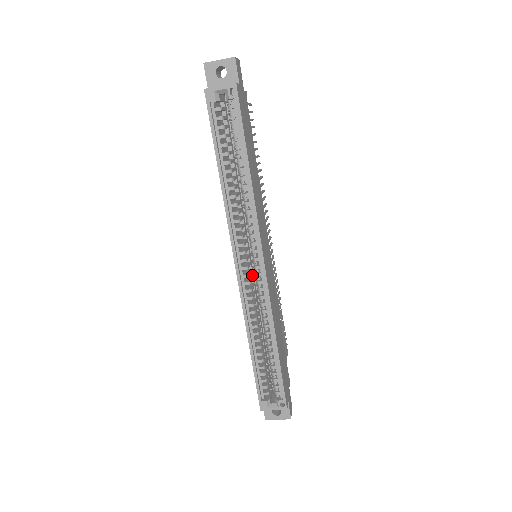
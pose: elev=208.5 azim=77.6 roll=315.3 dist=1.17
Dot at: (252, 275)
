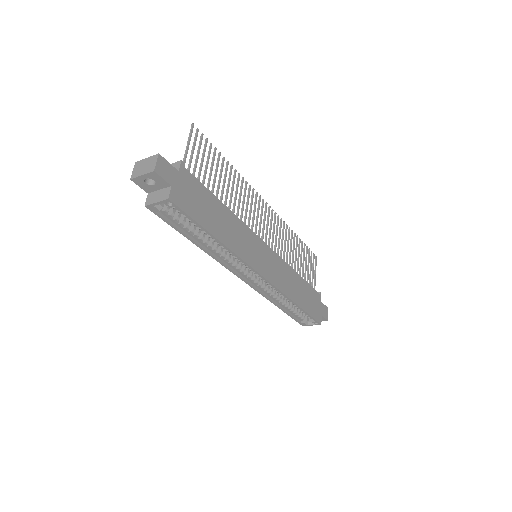
Dot at: occluded
